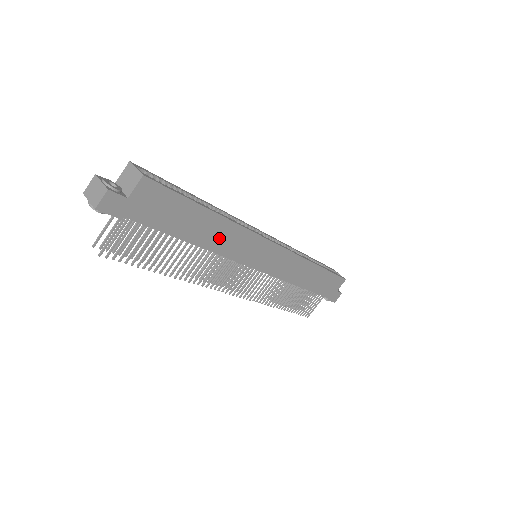
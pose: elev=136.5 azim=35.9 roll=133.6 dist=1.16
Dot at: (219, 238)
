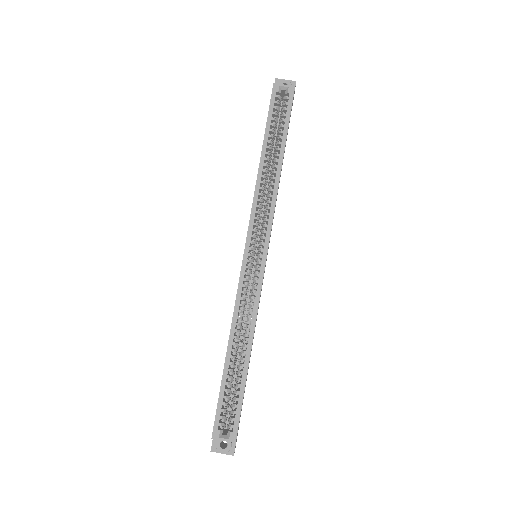
Dot at: occluded
